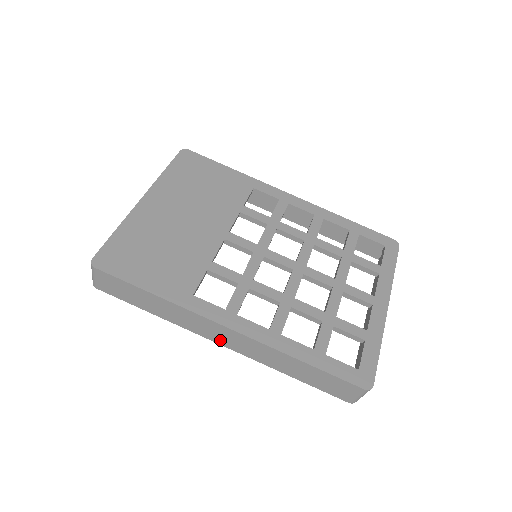
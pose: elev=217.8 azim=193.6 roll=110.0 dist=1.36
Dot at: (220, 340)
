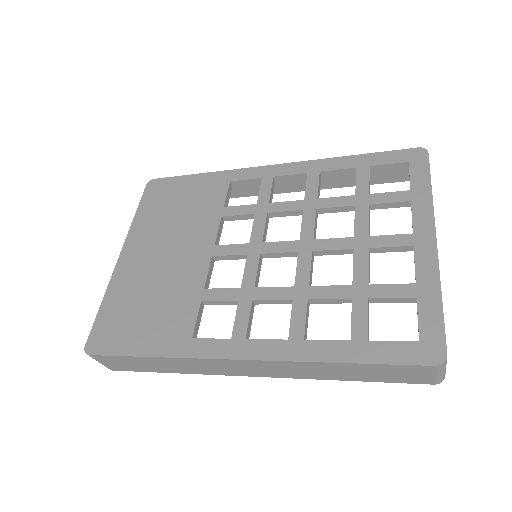
Dot at: (247, 373)
